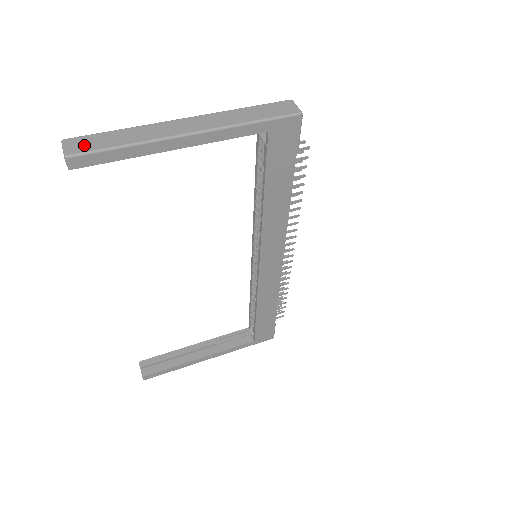
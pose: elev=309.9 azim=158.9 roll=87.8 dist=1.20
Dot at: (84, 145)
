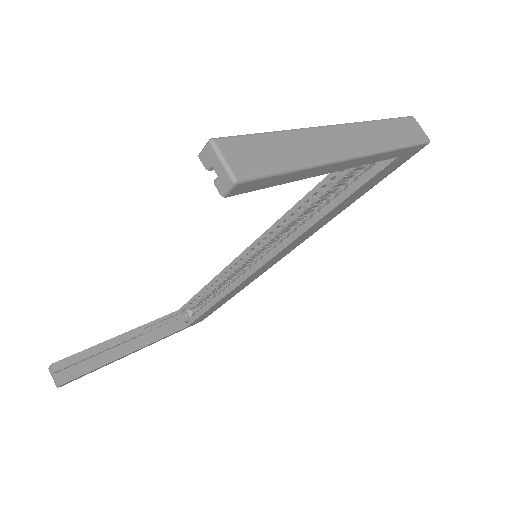
Dot at: (251, 159)
